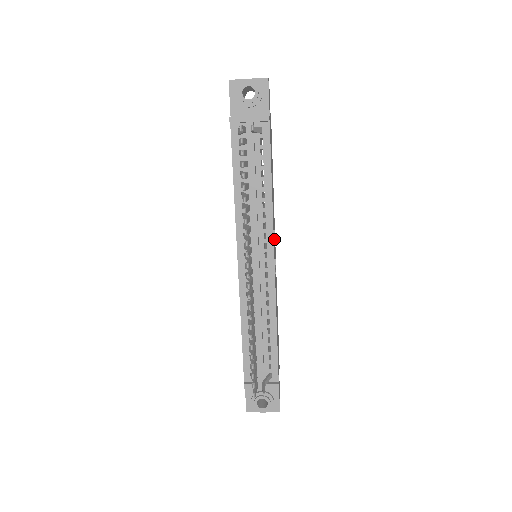
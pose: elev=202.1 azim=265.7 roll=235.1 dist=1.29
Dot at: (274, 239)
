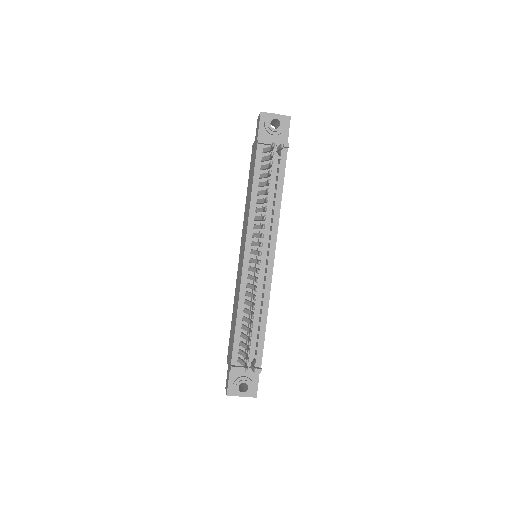
Dot at: occluded
